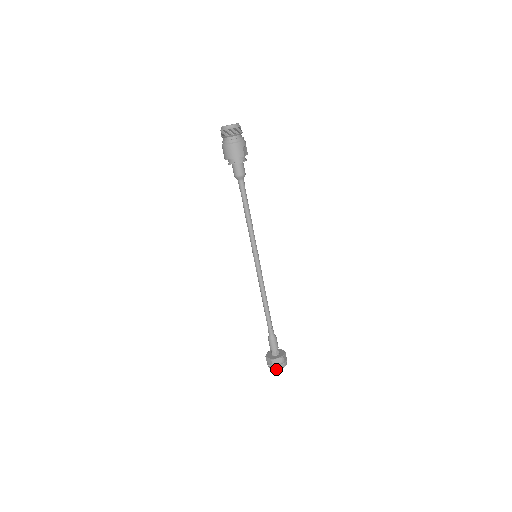
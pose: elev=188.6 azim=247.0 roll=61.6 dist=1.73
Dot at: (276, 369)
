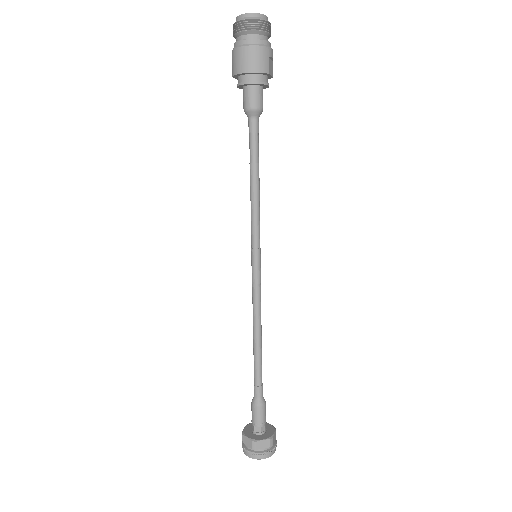
Dot at: (258, 458)
